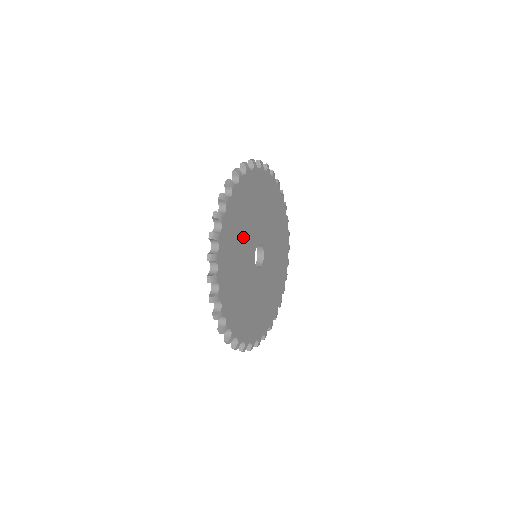
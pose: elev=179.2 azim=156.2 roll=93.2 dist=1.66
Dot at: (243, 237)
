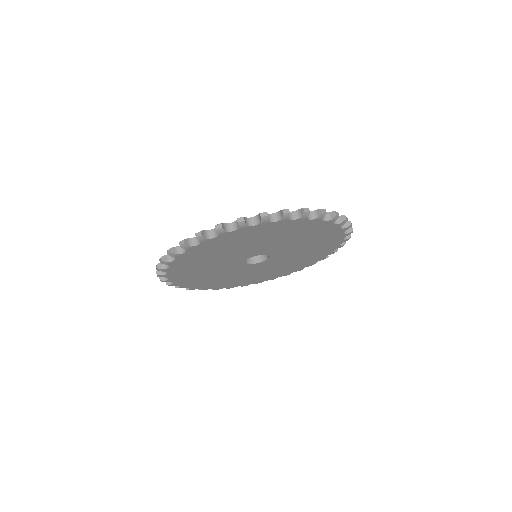
Dot at: (217, 260)
